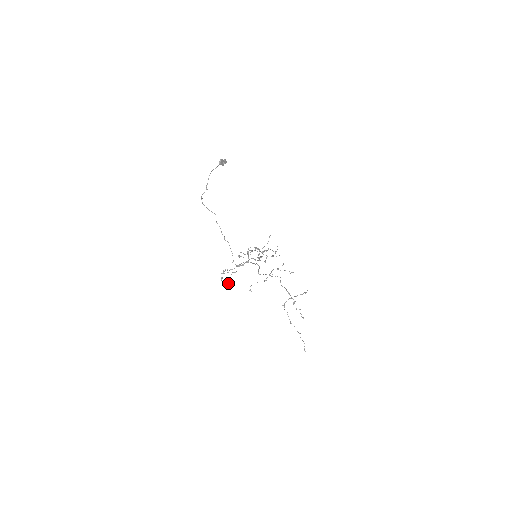
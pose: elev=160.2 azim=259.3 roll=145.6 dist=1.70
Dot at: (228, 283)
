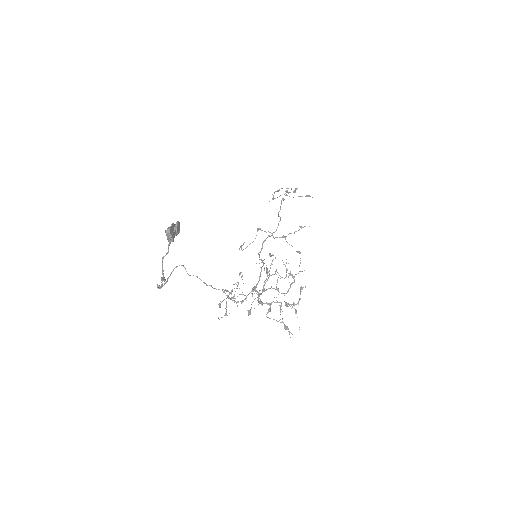
Dot at: occluded
